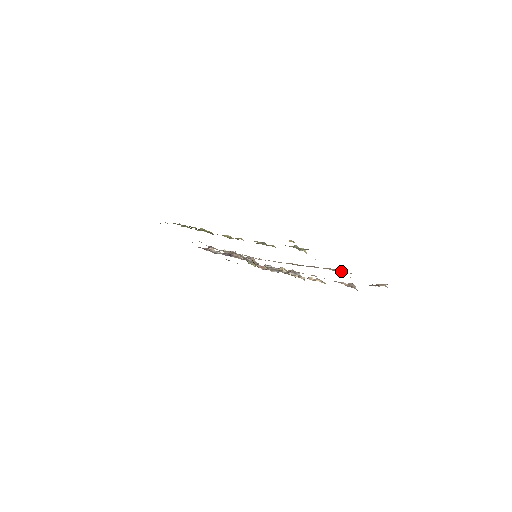
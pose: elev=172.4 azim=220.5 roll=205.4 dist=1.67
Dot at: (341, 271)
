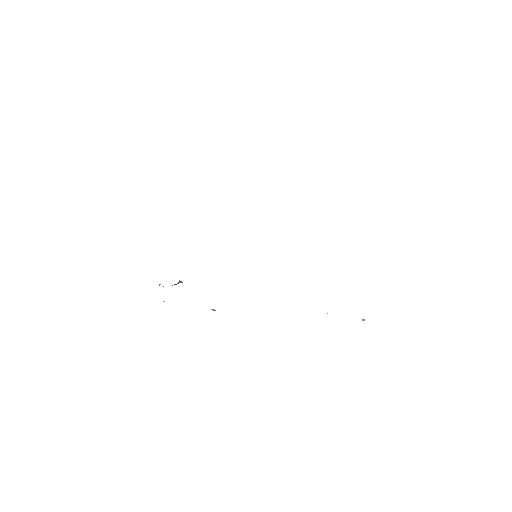
Dot at: occluded
